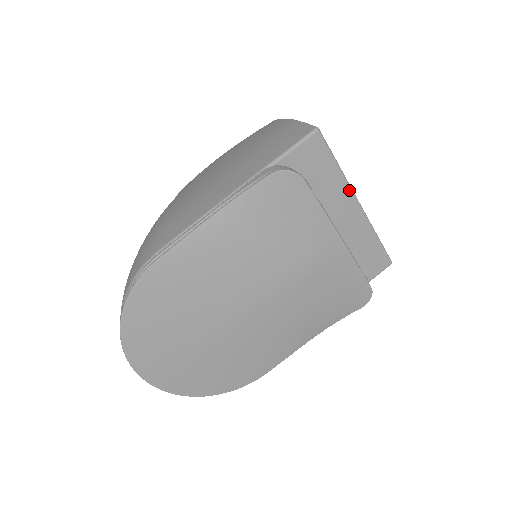
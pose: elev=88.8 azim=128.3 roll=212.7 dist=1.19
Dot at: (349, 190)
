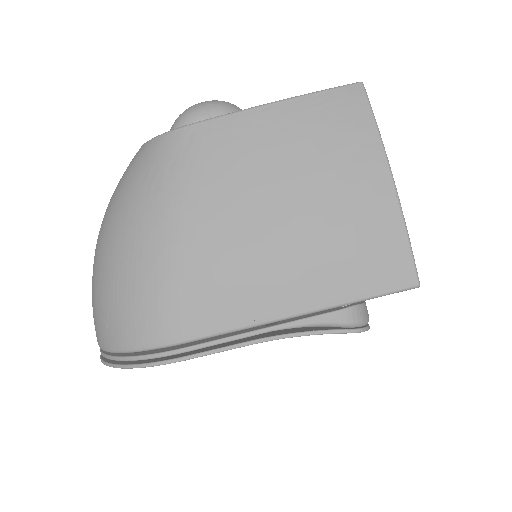
Dot at: occluded
